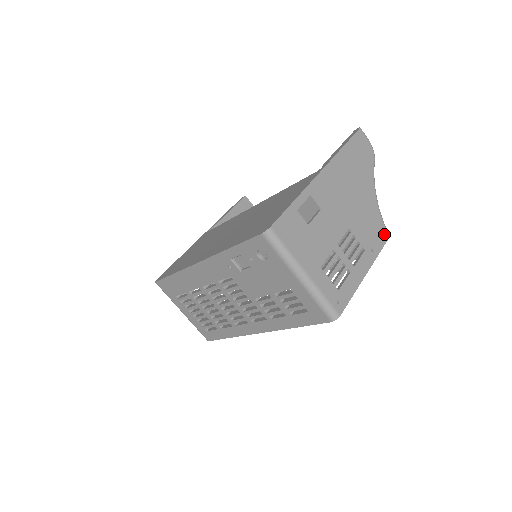
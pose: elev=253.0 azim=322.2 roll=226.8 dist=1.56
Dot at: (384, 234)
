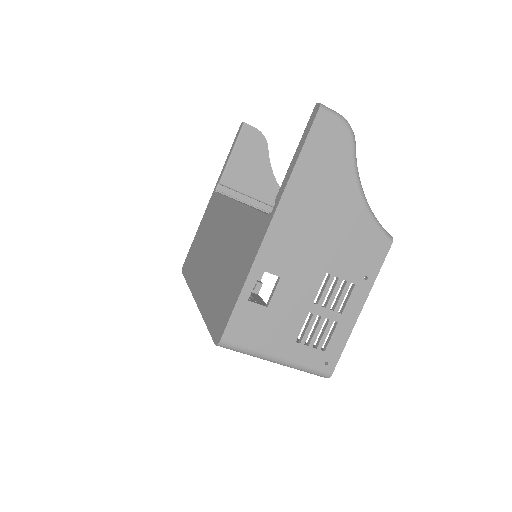
Dot at: (383, 245)
